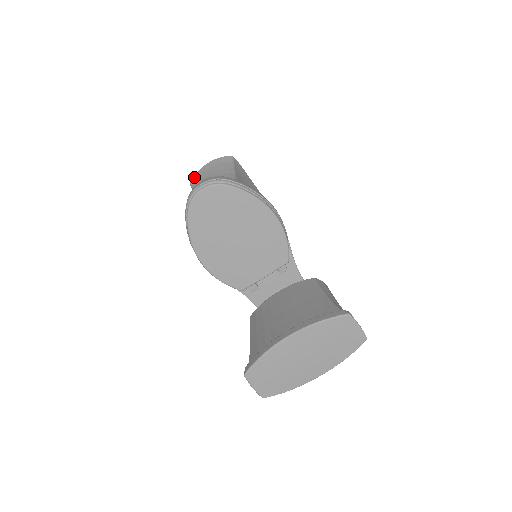
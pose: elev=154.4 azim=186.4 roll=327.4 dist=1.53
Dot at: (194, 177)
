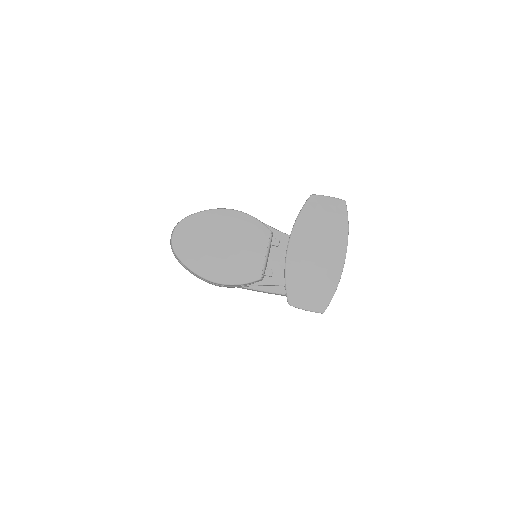
Dot at: occluded
